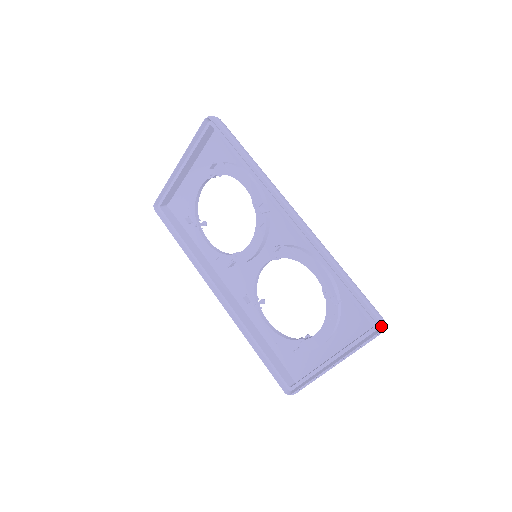
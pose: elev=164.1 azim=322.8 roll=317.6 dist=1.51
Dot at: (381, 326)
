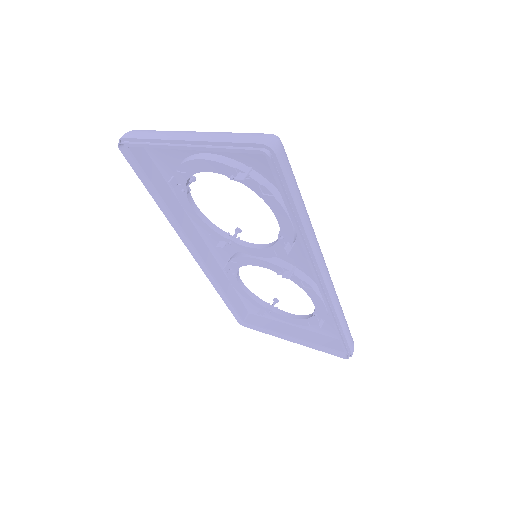
Dot at: (351, 356)
